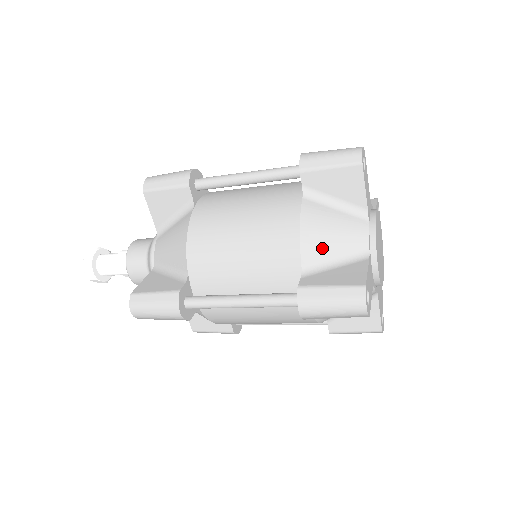
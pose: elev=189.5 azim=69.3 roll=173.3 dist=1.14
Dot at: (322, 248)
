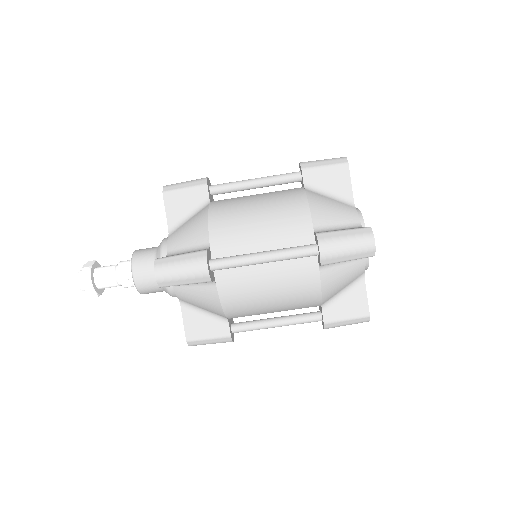
Dot at: (327, 217)
